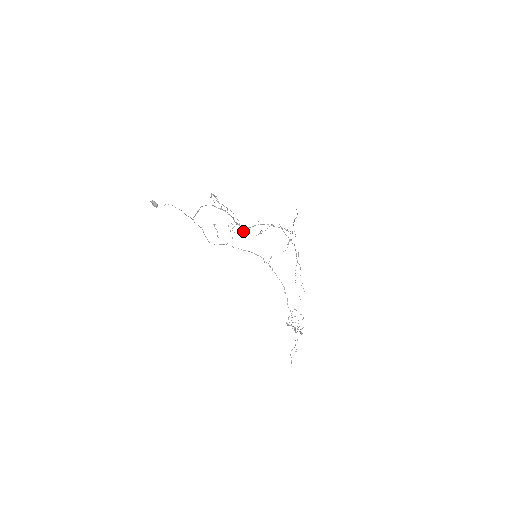
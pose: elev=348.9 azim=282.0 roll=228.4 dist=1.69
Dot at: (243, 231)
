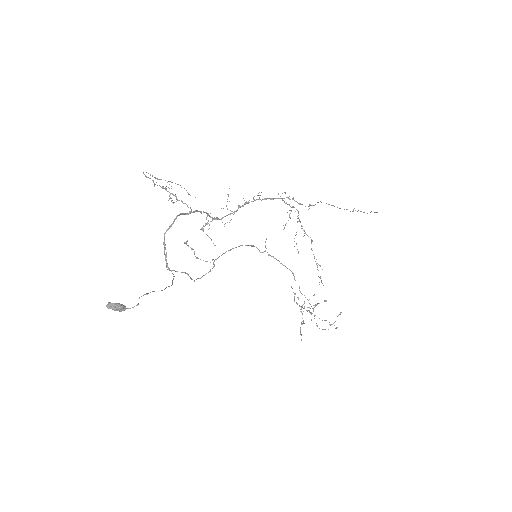
Dot at: occluded
